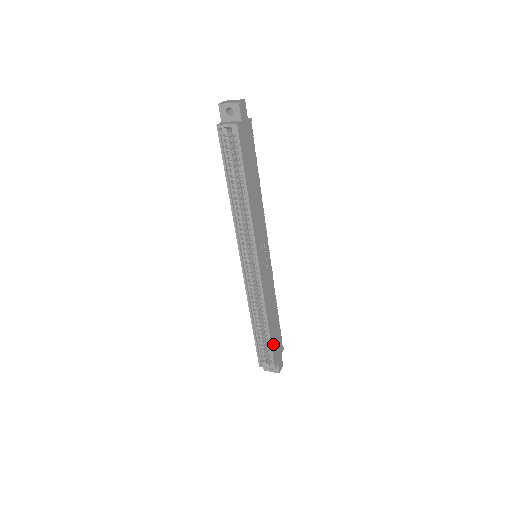
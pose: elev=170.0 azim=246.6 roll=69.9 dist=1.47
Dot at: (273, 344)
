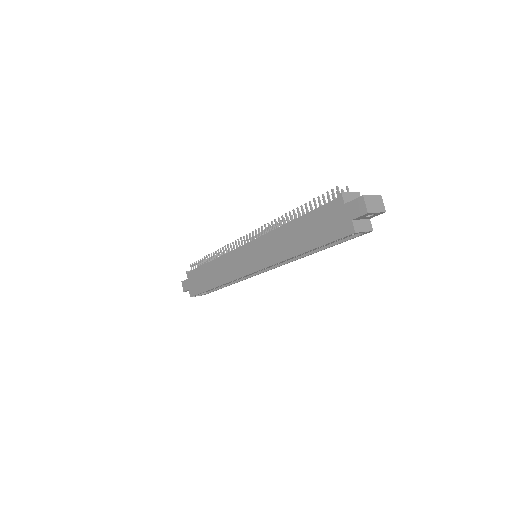
Dot at: occluded
